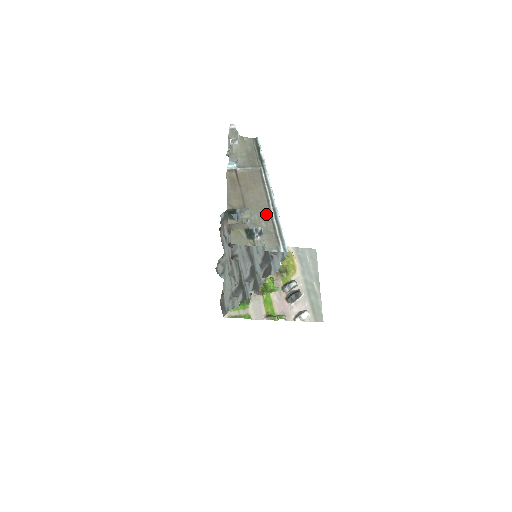
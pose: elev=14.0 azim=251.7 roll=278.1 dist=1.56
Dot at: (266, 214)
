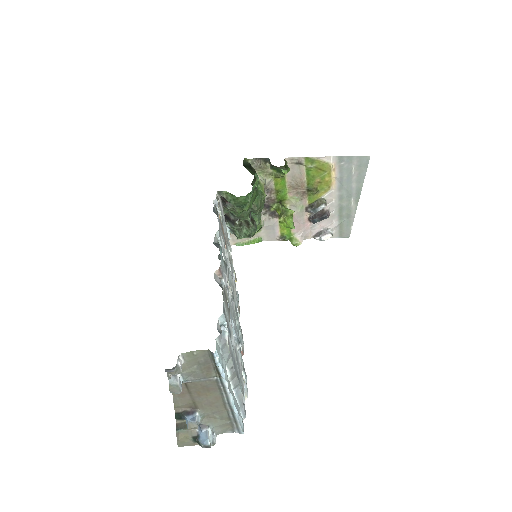
Dot at: (222, 410)
